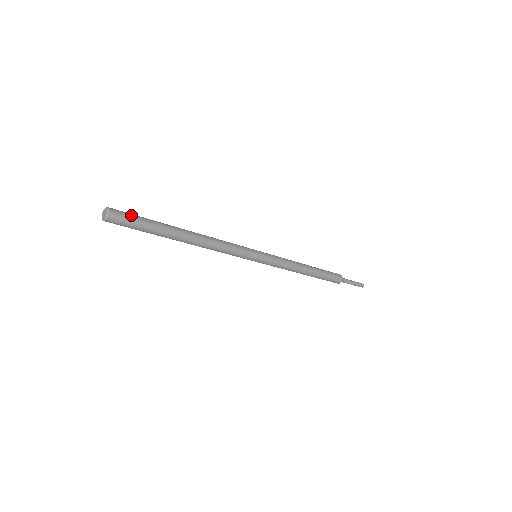
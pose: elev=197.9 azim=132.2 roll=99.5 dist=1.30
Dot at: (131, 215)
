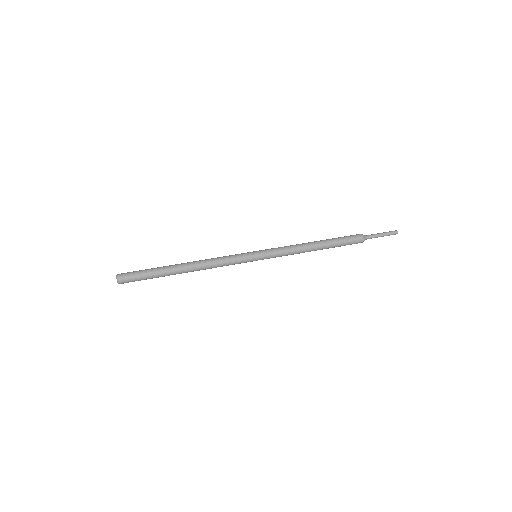
Dot at: (134, 274)
